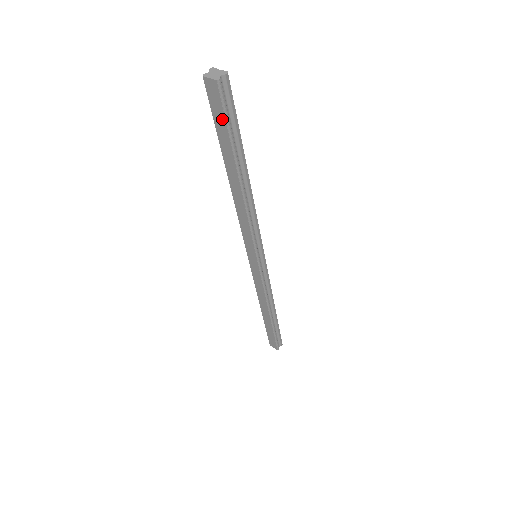
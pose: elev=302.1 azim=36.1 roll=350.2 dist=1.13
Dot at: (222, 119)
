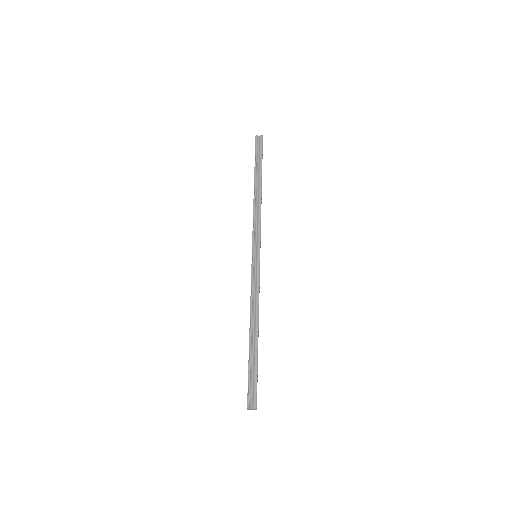
Dot at: (255, 154)
